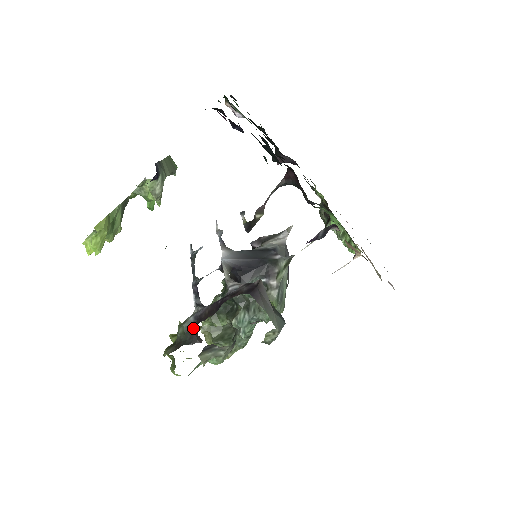
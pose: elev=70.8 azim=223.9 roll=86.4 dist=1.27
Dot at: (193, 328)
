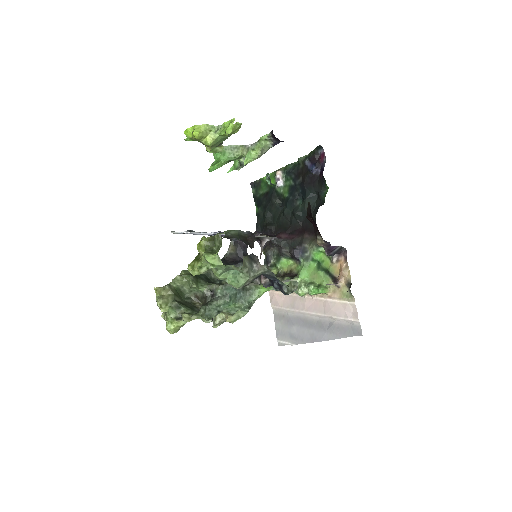
Dot at: (246, 237)
